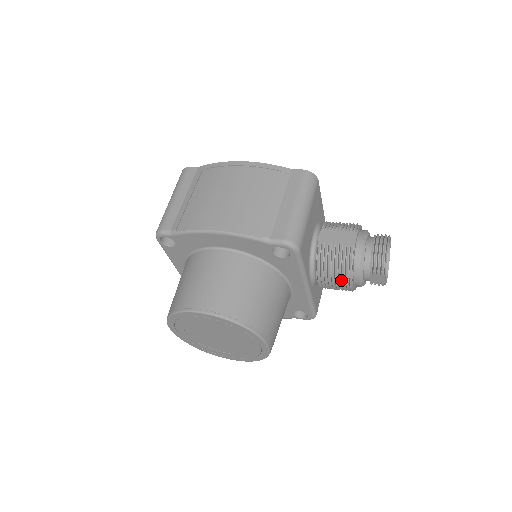
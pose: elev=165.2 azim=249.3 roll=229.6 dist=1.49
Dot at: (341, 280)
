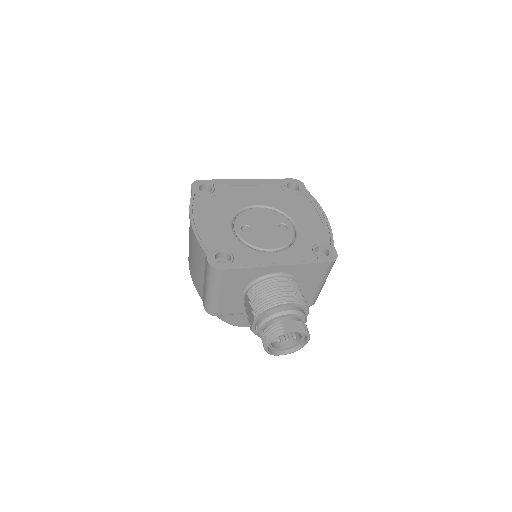
Dot at: occluded
